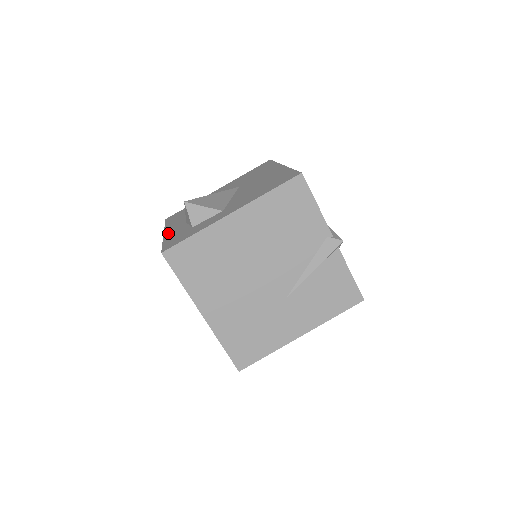
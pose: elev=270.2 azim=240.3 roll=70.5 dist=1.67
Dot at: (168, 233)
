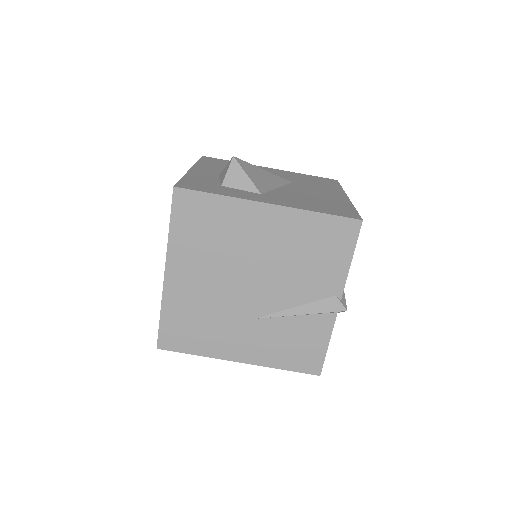
Dot at: (195, 172)
